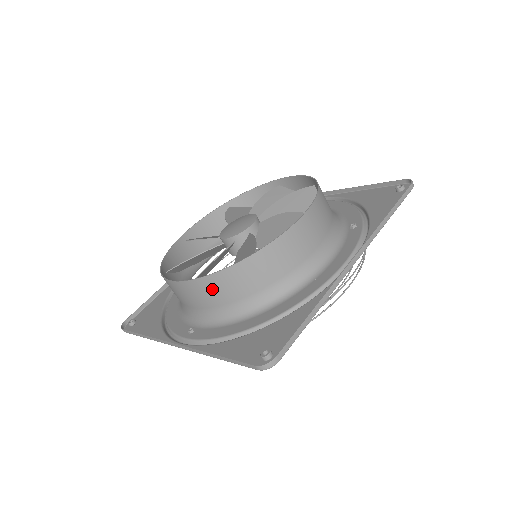
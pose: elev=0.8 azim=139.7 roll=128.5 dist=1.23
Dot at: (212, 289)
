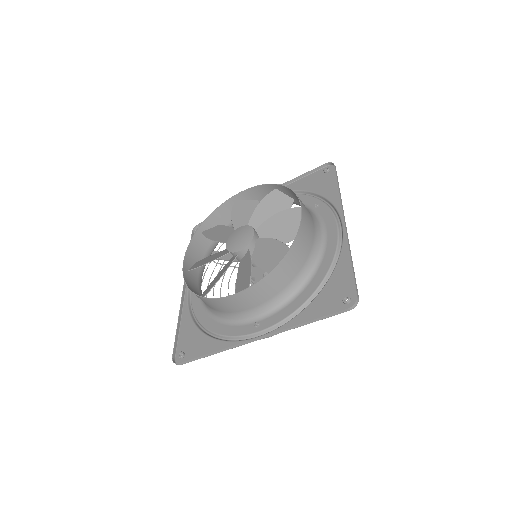
Dot at: (270, 284)
